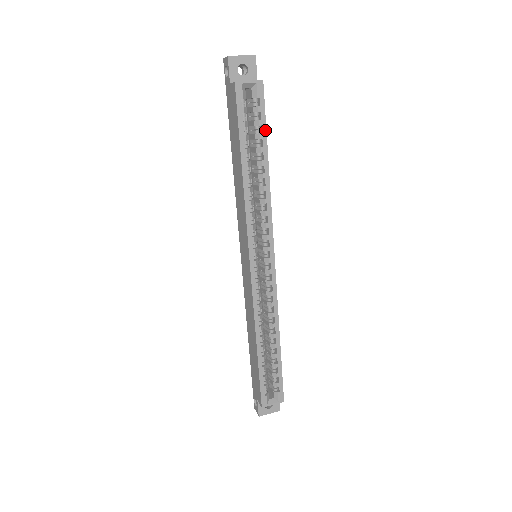
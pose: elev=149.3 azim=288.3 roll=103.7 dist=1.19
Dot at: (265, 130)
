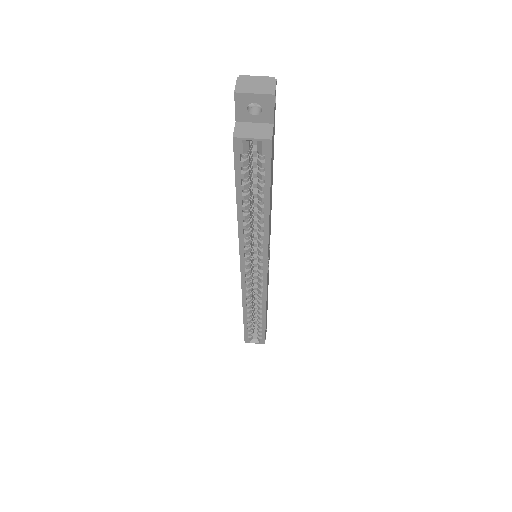
Dot at: (269, 184)
